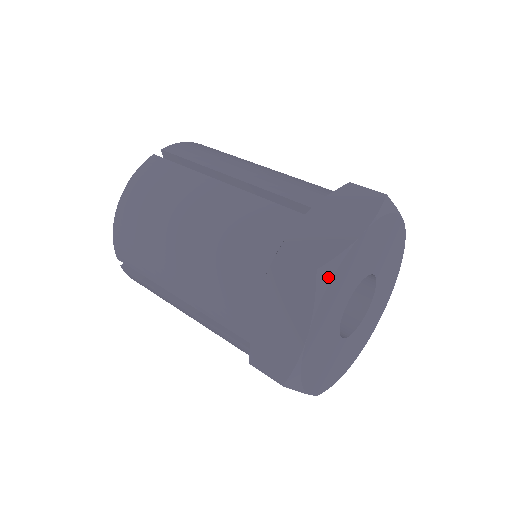
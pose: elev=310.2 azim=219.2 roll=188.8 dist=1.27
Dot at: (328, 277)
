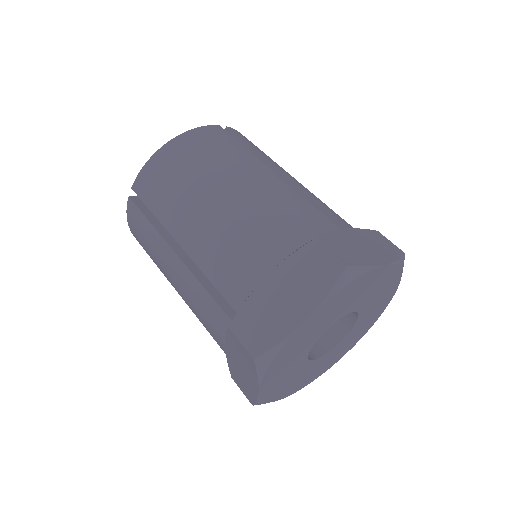
Dot at: (350, 278)
